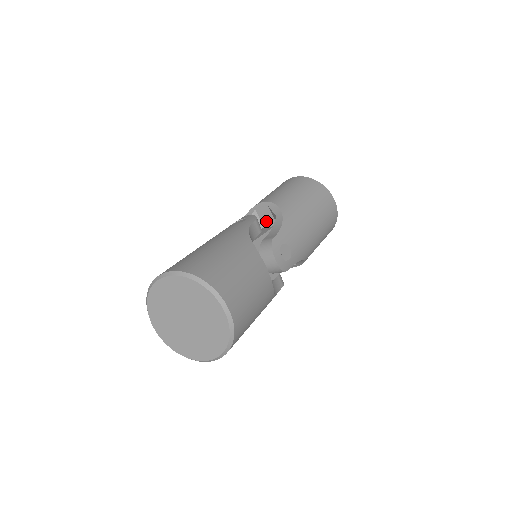
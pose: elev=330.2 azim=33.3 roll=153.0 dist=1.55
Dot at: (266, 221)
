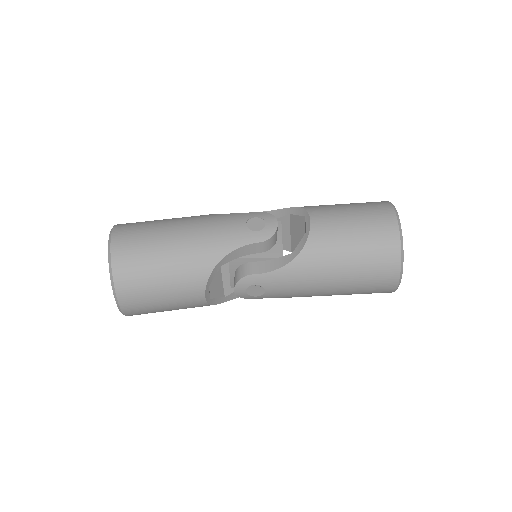
Dot at: occluded
